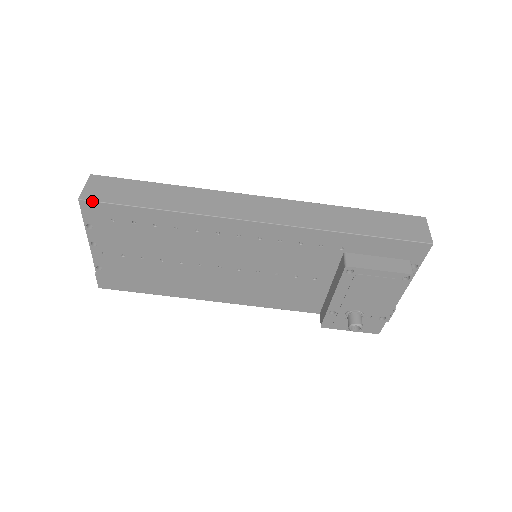
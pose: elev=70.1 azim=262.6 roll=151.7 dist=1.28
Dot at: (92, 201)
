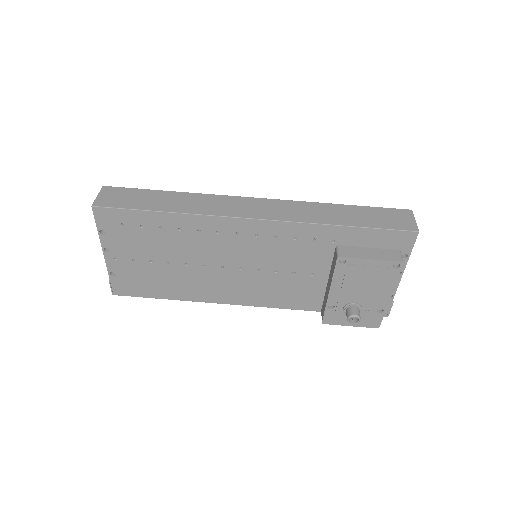
Dot at: (104, 207)
